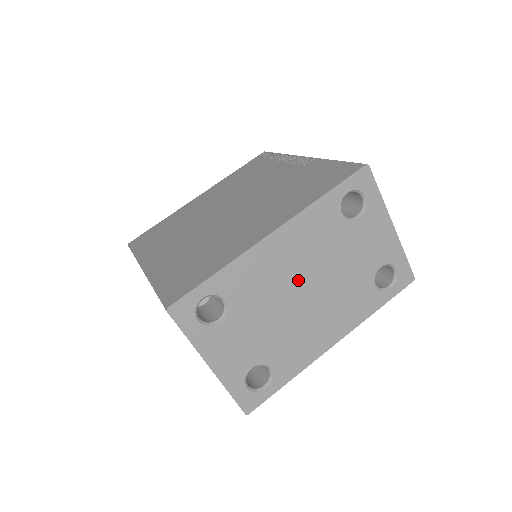
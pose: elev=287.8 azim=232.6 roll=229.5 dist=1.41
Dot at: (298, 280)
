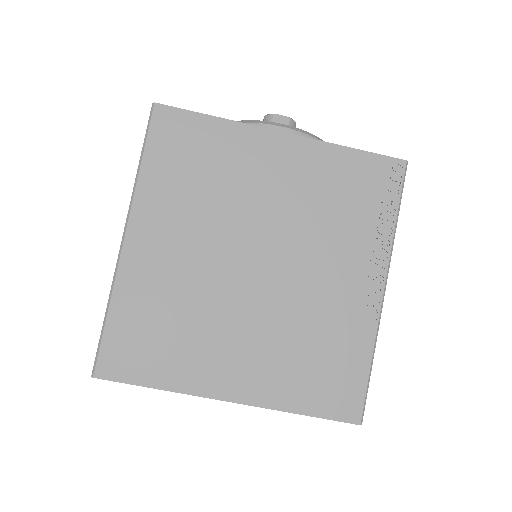
Dot at: occluded
